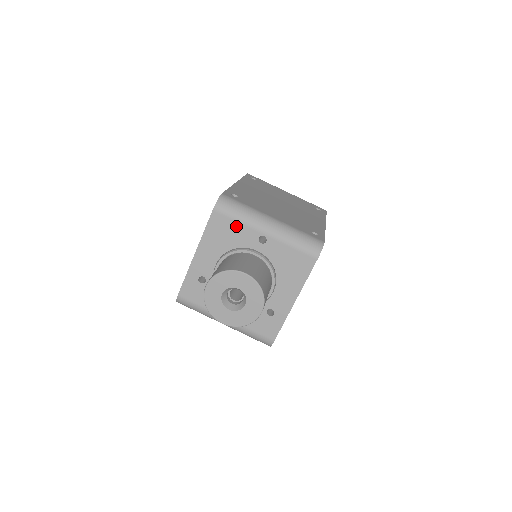
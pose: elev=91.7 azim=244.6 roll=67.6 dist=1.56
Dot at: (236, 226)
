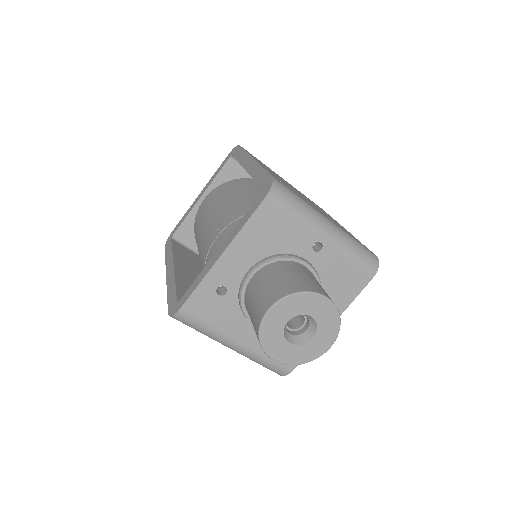
Dot at: (289, 225)
